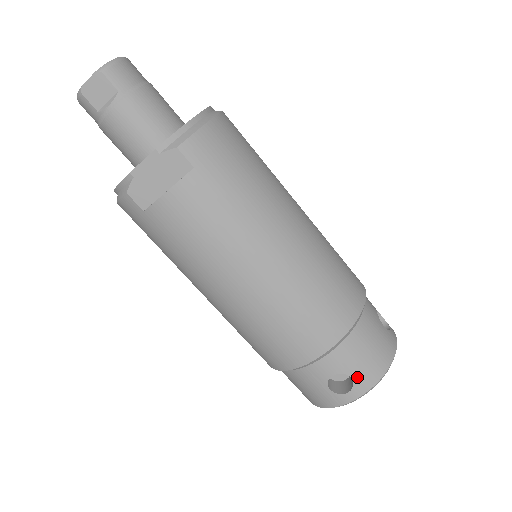
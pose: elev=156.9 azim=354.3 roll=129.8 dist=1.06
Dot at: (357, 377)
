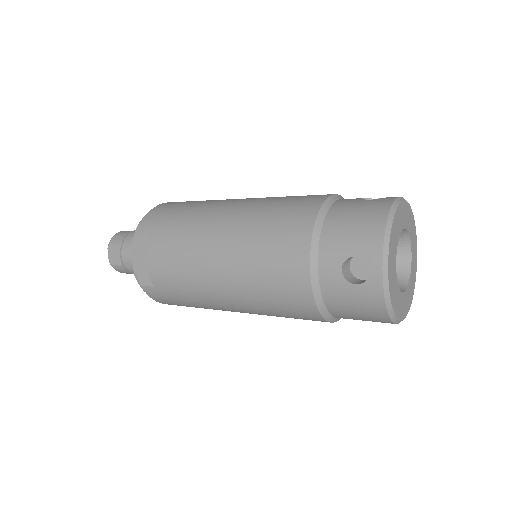
Dot at: (360, 251)
